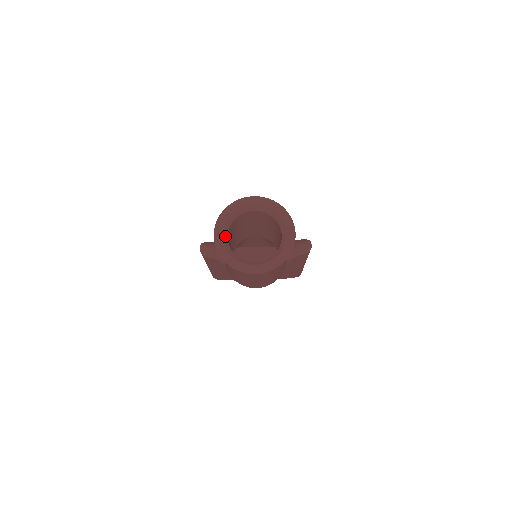
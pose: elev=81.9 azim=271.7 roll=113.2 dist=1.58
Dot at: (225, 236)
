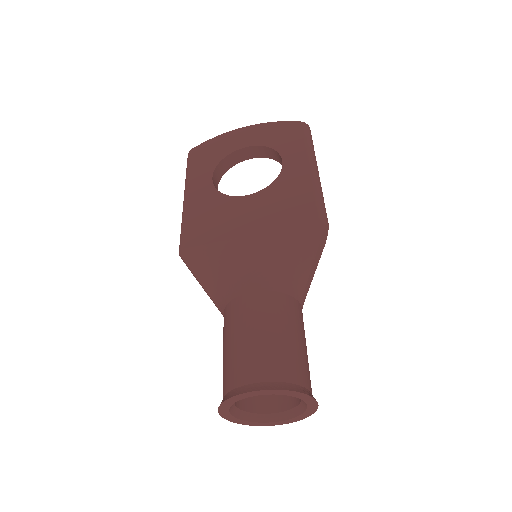
Dot at: (233, 410)
